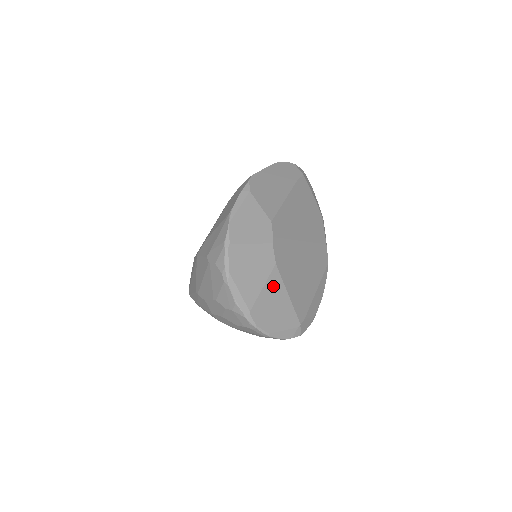
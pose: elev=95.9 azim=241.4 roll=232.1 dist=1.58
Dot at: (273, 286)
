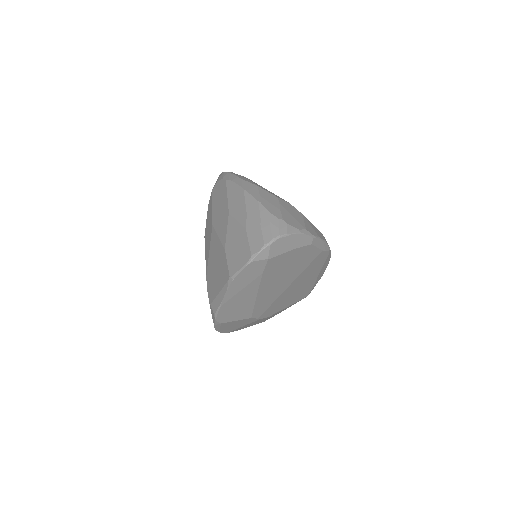
Dot at: occluded
